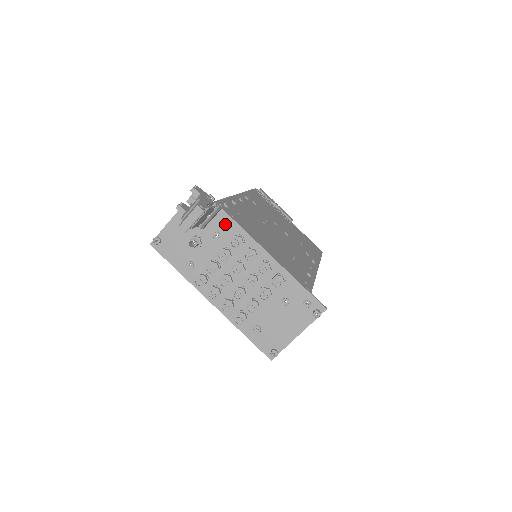
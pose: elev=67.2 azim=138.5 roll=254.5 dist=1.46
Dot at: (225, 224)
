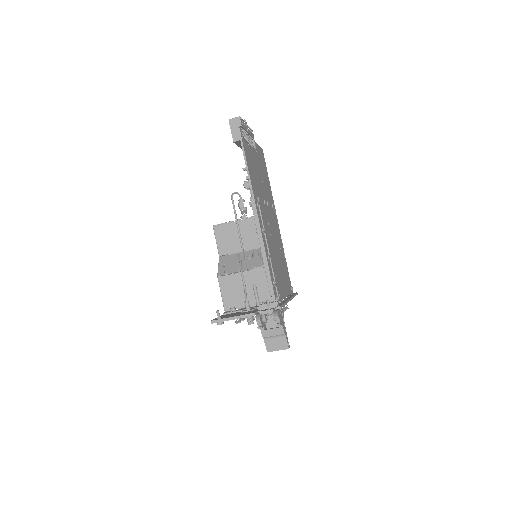
Dot at: occluded
